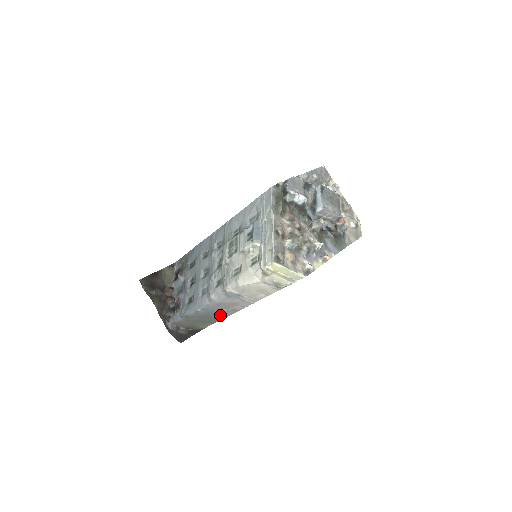
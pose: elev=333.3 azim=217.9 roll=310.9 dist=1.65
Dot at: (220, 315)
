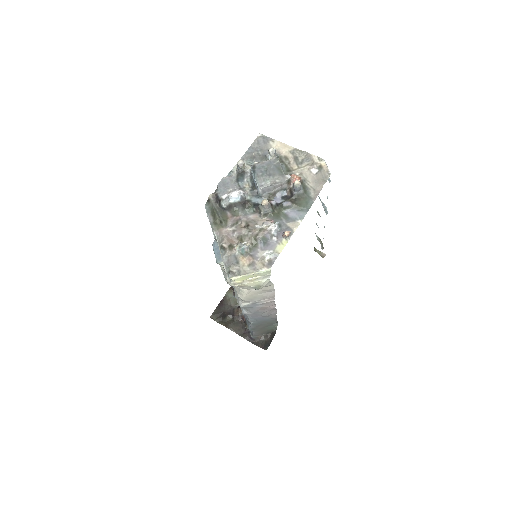
Dot at: (270, 317)
